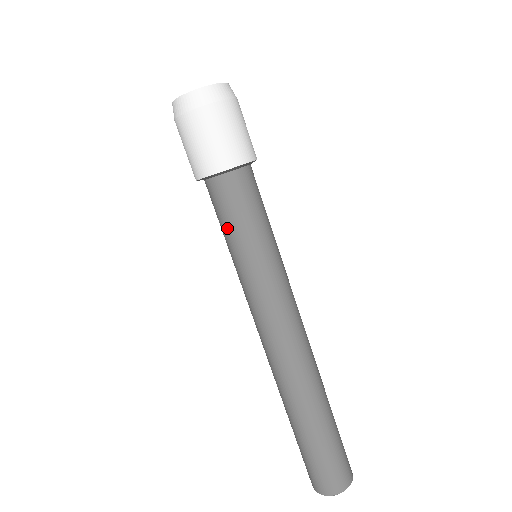
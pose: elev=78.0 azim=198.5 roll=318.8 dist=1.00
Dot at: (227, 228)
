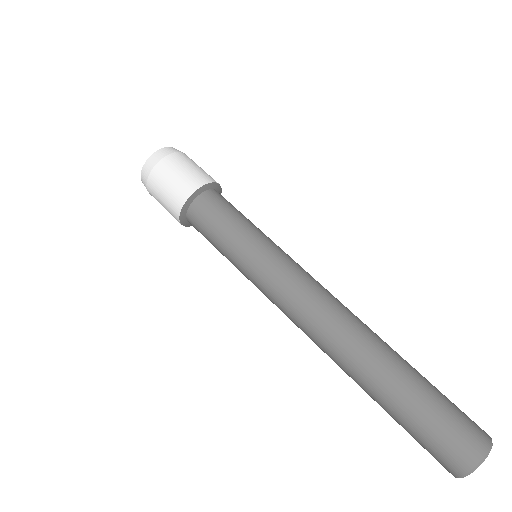
Dot at: (217, 240)
